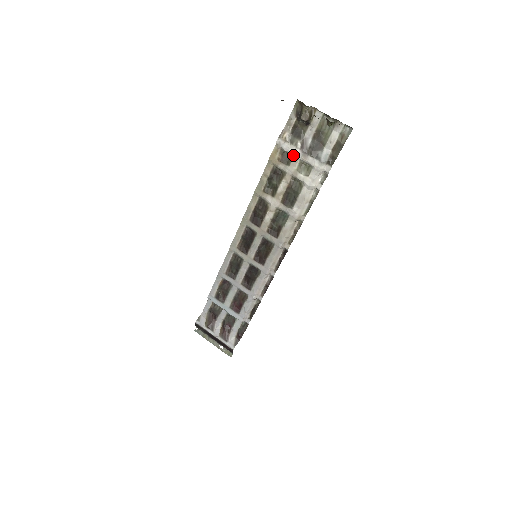
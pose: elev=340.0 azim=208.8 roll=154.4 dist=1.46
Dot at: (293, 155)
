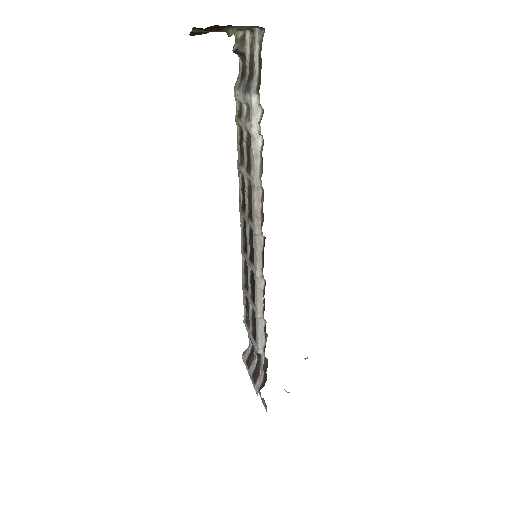
Dot at: (241, 102)
